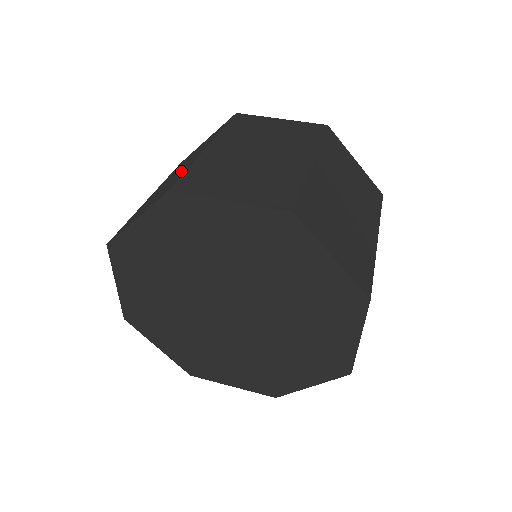
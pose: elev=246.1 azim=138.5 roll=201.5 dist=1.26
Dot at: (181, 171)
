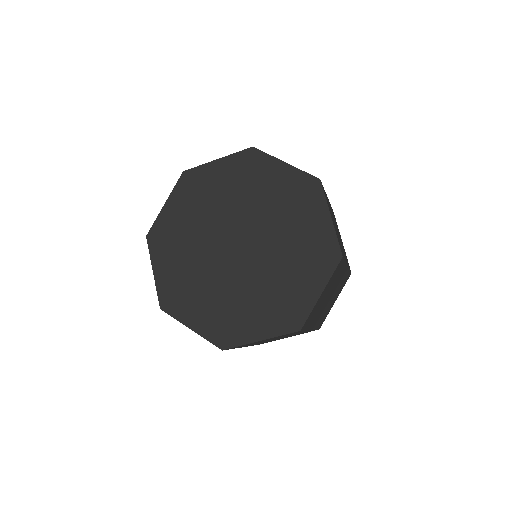
Dot at: occluded
